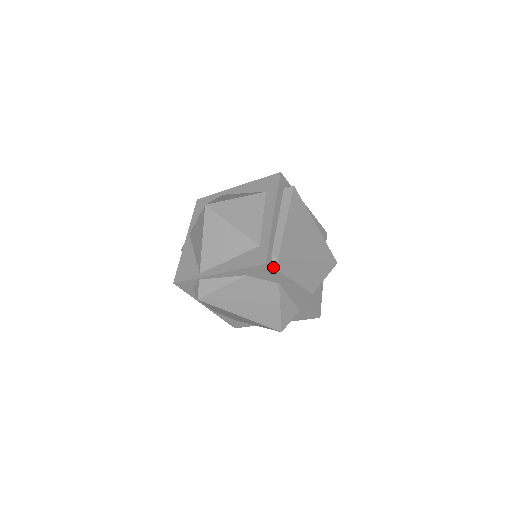
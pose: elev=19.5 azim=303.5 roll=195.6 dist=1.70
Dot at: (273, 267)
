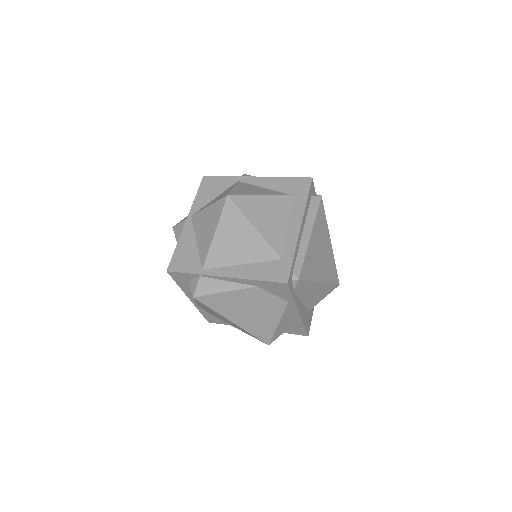
Dot at: (291, 286)
